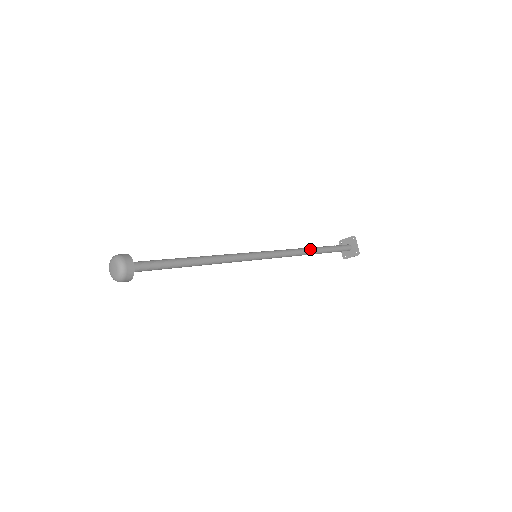
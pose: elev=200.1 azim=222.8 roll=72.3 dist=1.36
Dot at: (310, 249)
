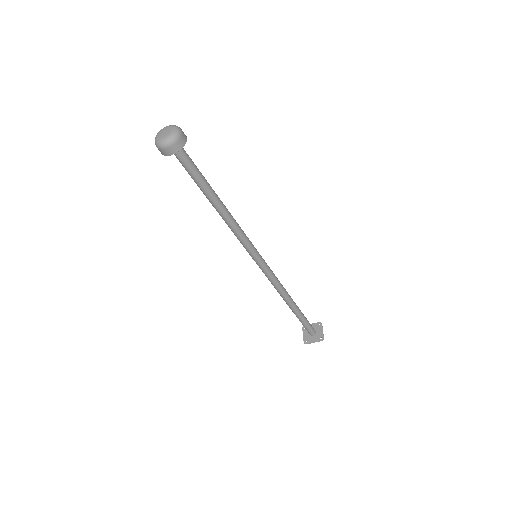
Dot at: occluded
